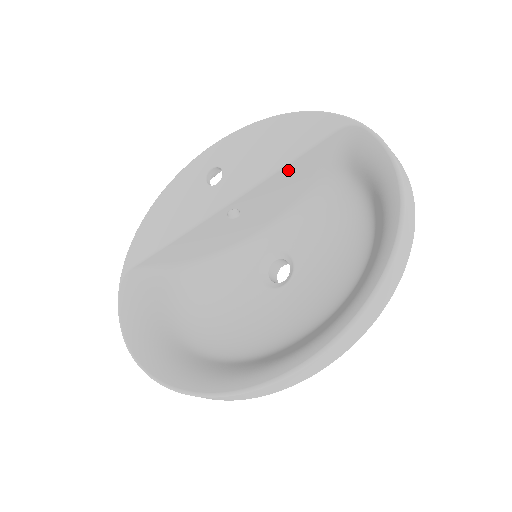
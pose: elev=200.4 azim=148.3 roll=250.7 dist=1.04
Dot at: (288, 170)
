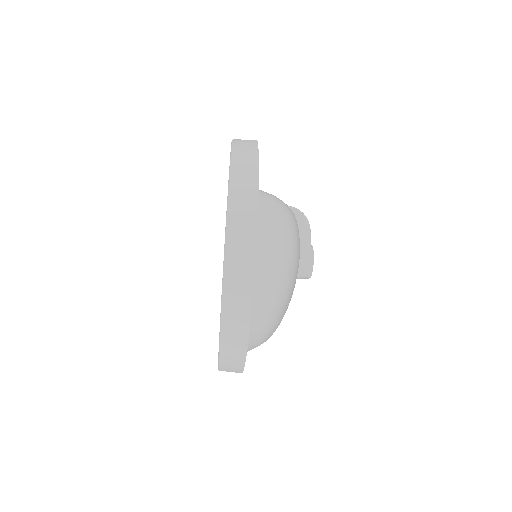
Dot at: occluded
